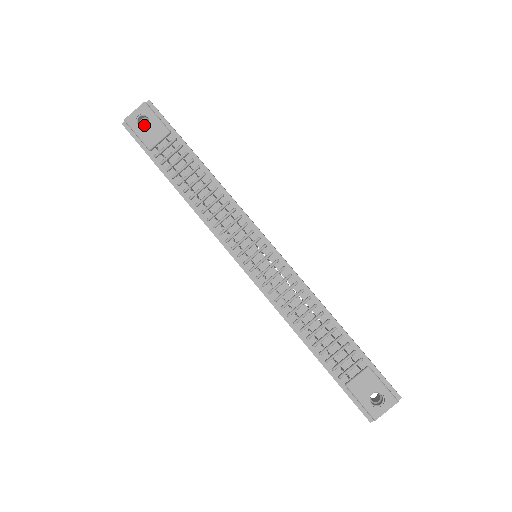
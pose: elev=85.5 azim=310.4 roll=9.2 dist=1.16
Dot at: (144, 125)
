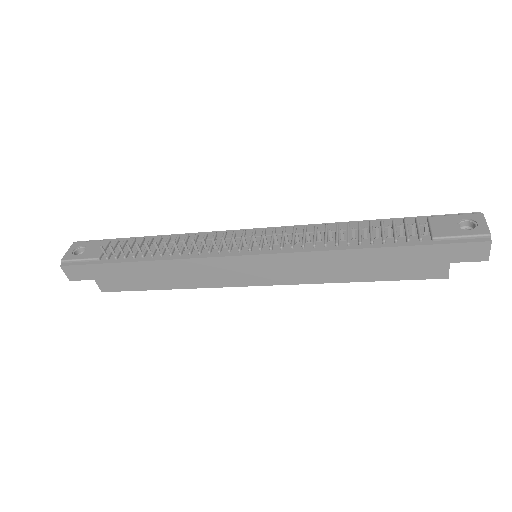
Dot at: occluded
